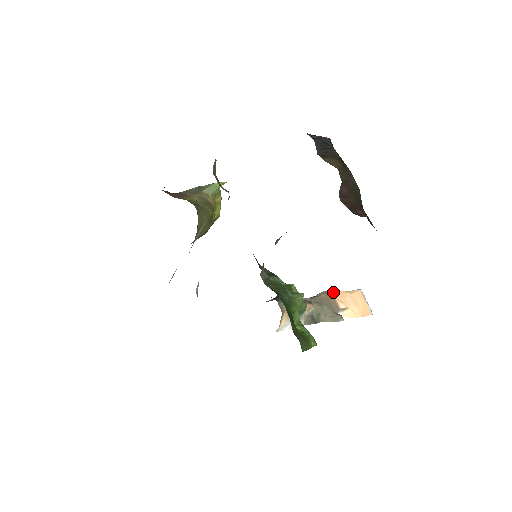
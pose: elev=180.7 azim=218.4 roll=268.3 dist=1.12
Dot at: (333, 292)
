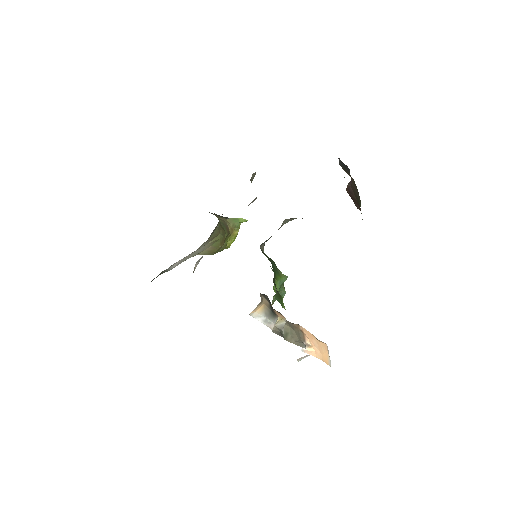
Dot at: (304, 329)
